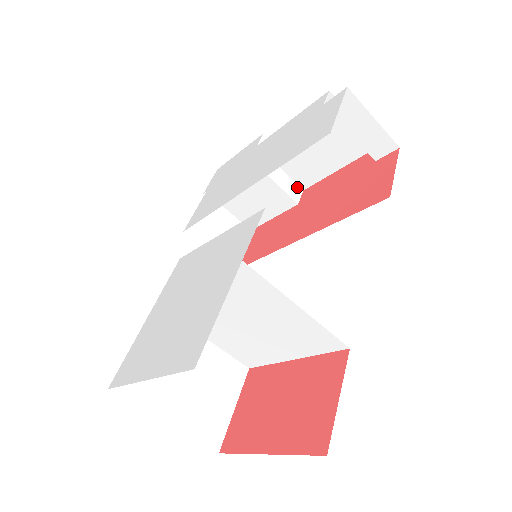
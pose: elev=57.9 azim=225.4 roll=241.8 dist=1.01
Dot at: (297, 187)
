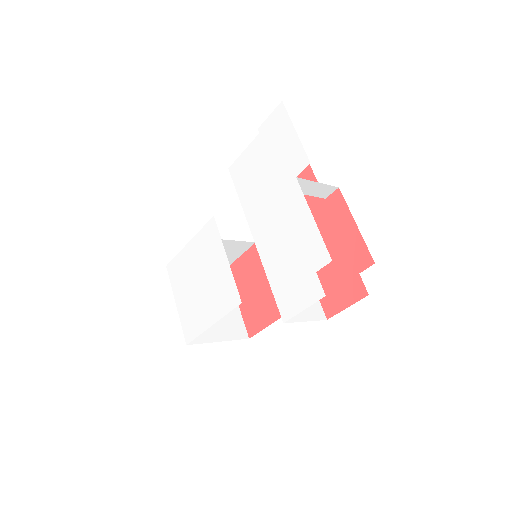
Dot at: (332, 188)
